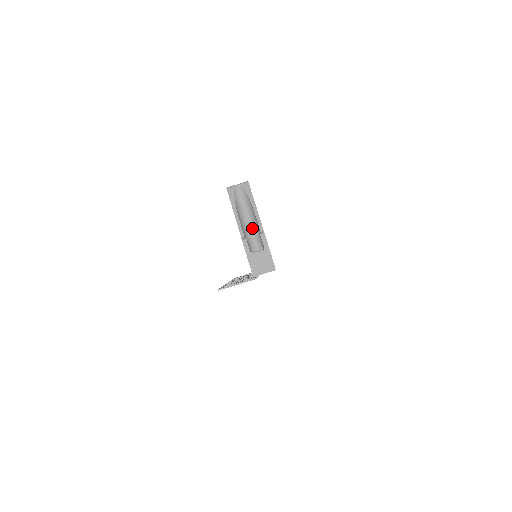
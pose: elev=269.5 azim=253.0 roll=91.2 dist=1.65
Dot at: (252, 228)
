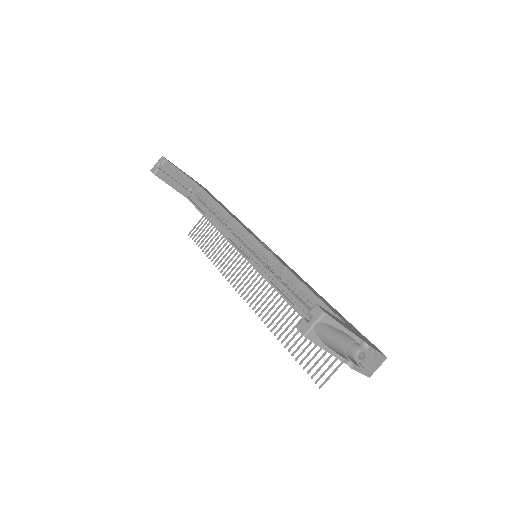
Dot at: (344, 340)
